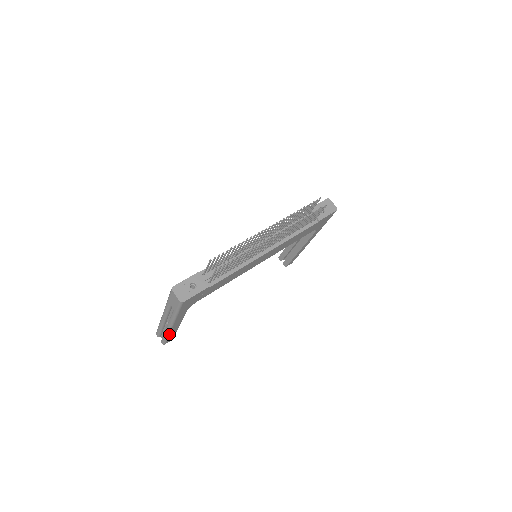
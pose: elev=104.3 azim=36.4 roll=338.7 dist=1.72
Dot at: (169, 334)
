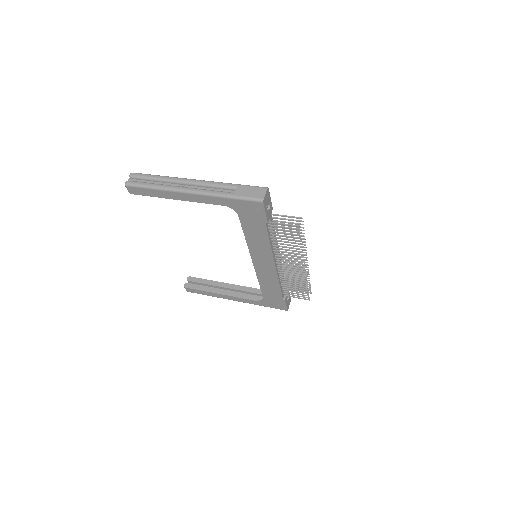
Dot at: (162, 190)
